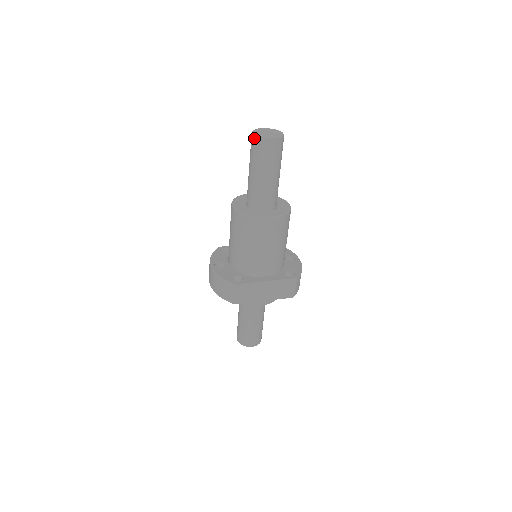
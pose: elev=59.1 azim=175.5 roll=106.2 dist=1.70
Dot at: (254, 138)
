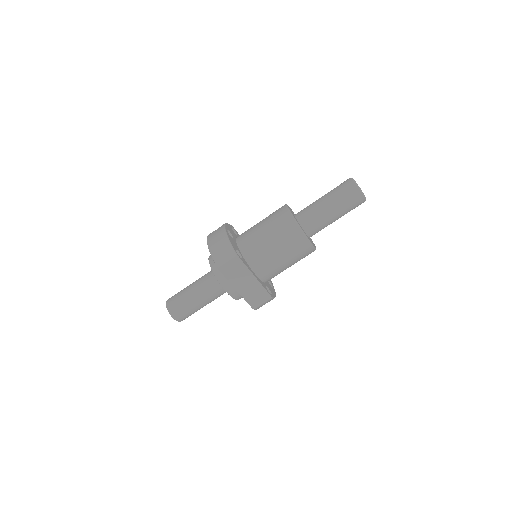
Dot at: (351, 182)
